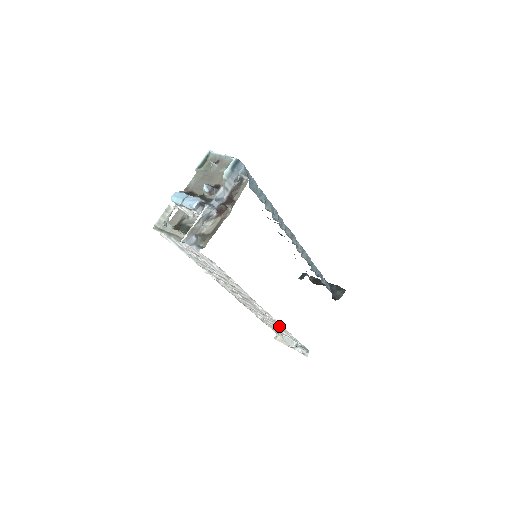
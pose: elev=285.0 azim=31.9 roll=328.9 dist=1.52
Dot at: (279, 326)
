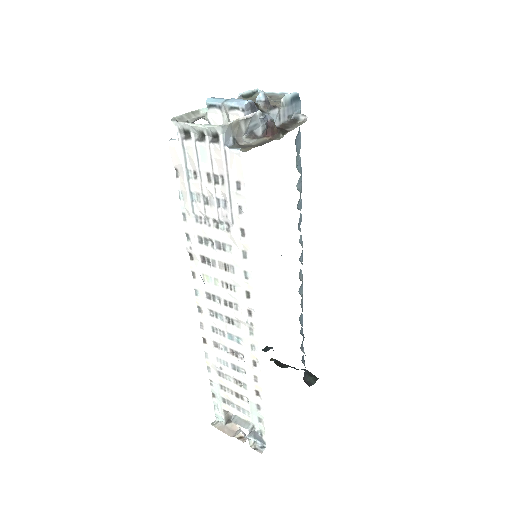
Dot at: (247, 379)
